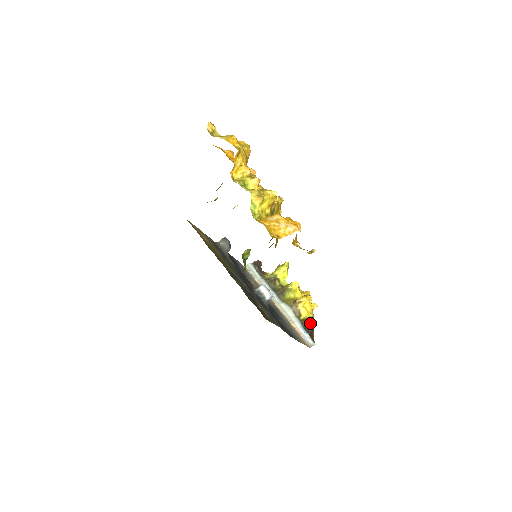
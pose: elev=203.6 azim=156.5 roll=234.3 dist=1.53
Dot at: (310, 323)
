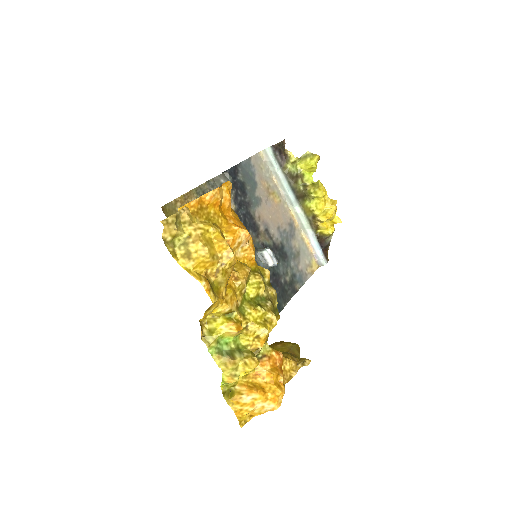
Dot at: (327, 239)
